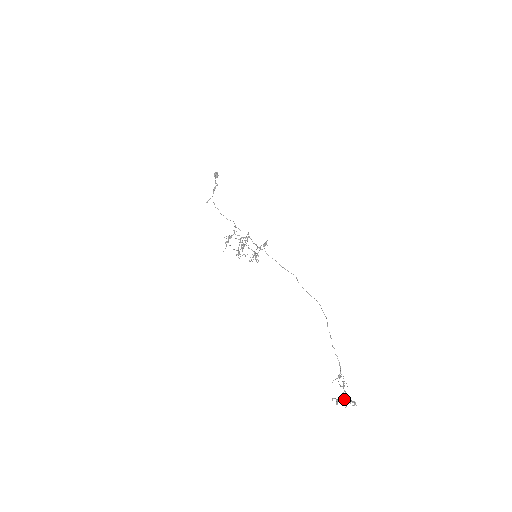
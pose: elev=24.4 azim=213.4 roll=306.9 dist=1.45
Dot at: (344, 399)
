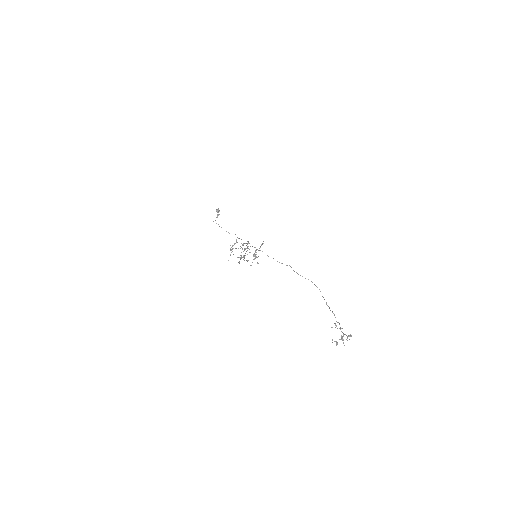
Dot at: (342, 339)
